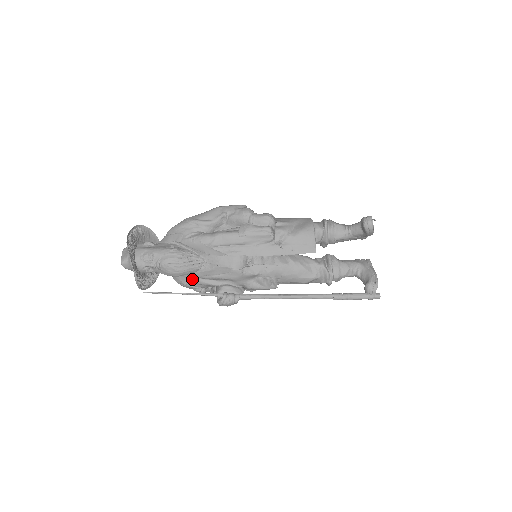
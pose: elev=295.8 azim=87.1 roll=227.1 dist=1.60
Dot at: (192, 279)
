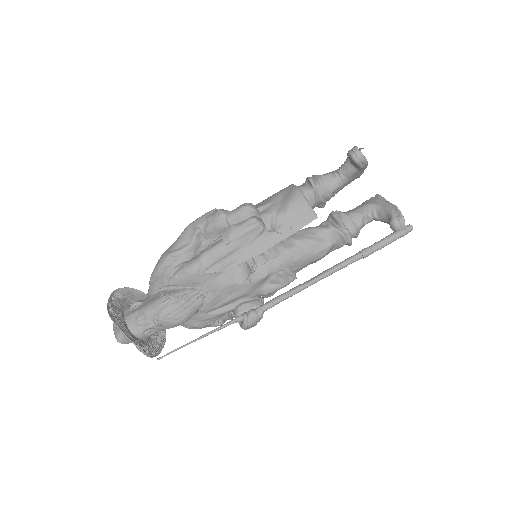
Dot at: (202, 317)
